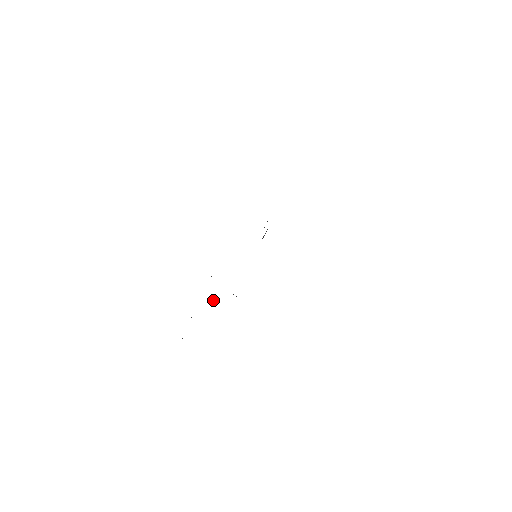
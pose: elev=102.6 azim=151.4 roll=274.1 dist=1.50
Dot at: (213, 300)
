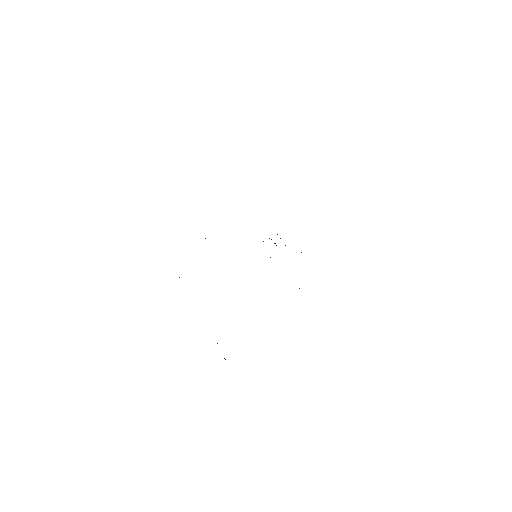
Dot at: occluded
